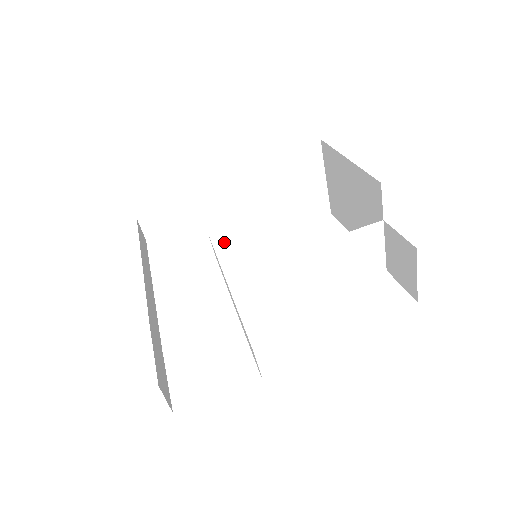
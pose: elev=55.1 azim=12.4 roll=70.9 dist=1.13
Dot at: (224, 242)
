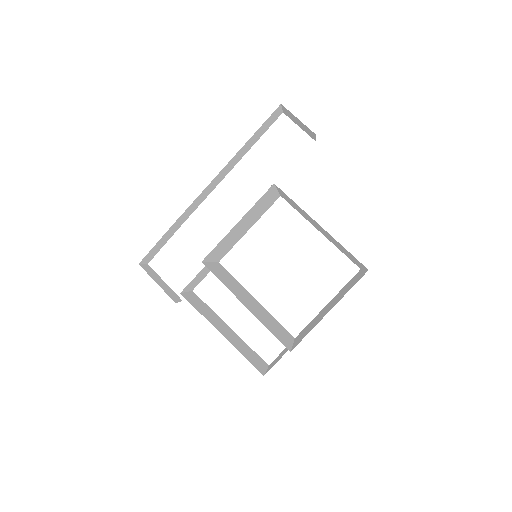
Dot at: (288, 202)
